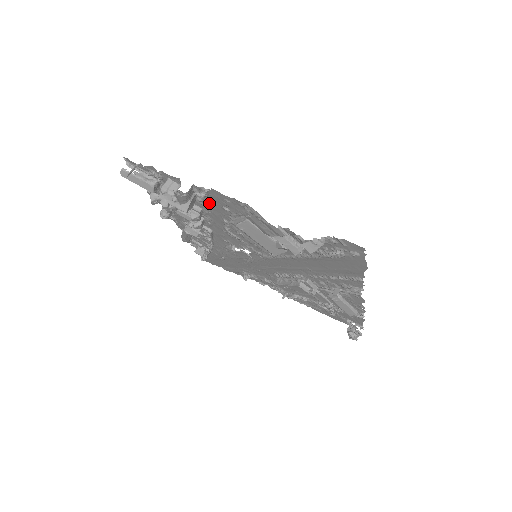
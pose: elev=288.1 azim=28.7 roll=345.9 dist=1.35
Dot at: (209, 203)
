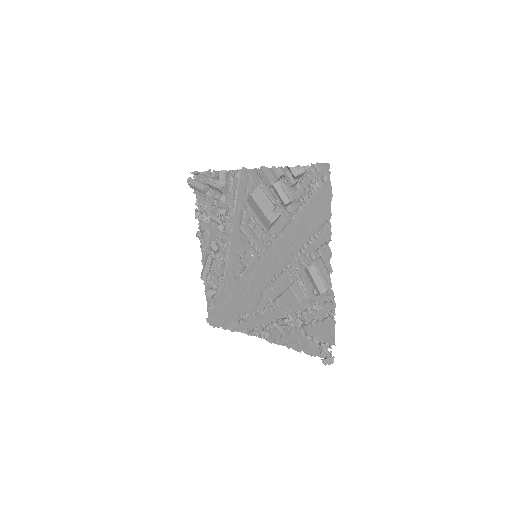
Dot at: (236, 191)
